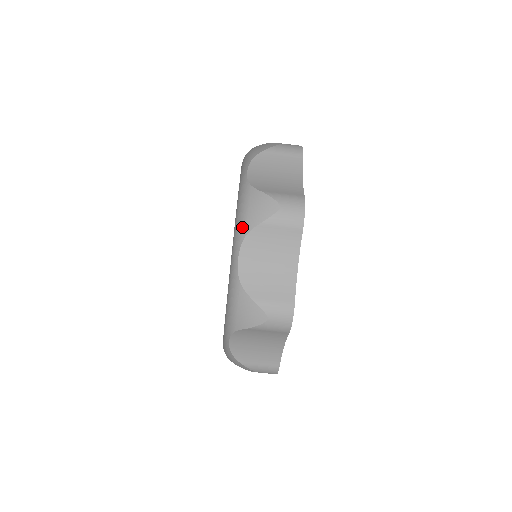
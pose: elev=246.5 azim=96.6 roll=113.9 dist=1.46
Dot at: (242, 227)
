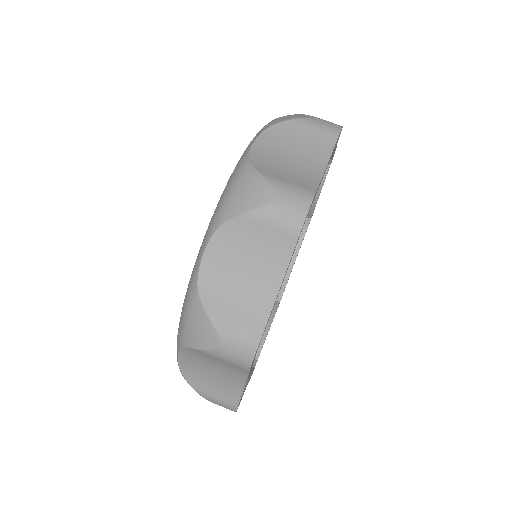
Dot at: occluded
